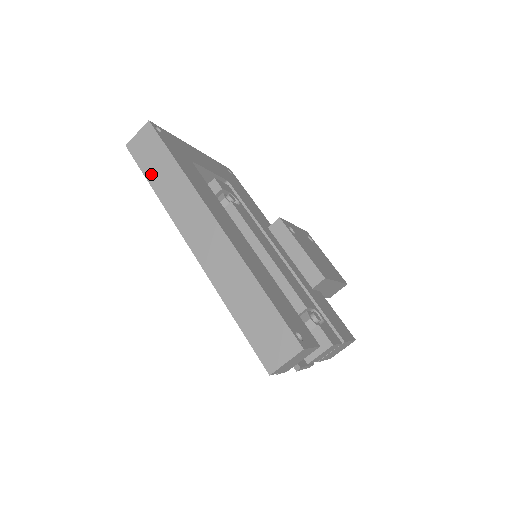
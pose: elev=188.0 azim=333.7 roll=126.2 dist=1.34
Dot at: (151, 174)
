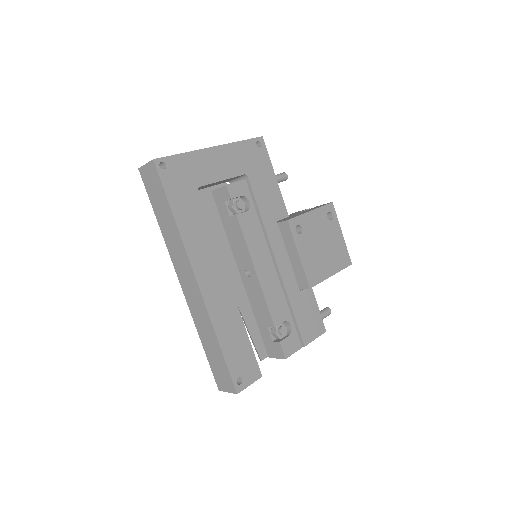
Dot at: (156, 209)
